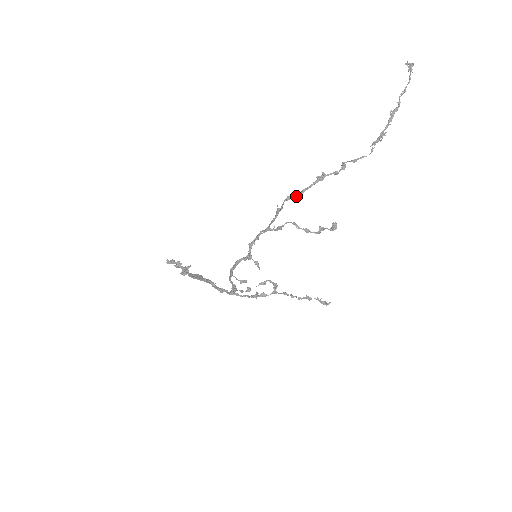
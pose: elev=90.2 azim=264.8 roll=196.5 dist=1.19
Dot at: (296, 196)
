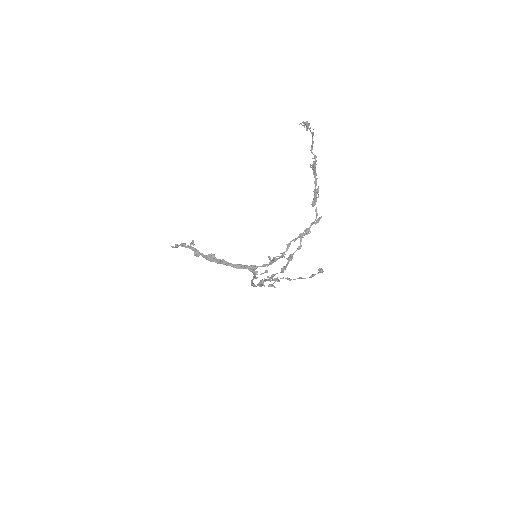
Dot at: occluded
